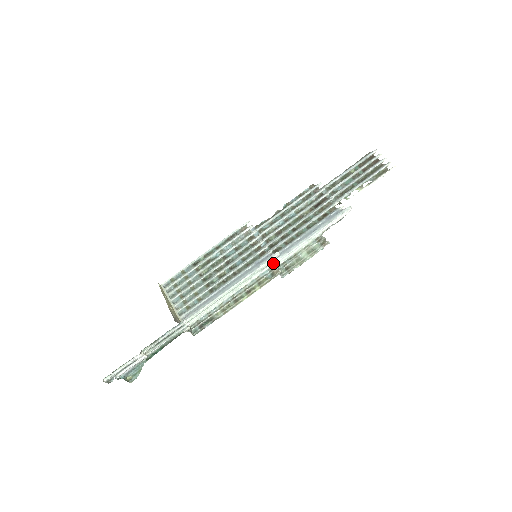
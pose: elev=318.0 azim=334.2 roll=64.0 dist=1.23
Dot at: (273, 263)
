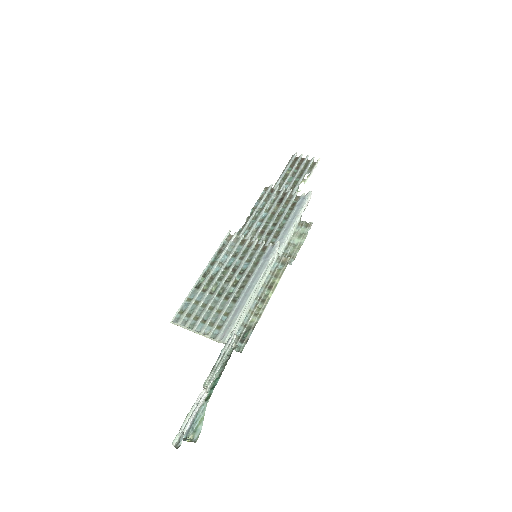
Dot at: (277, 254)
